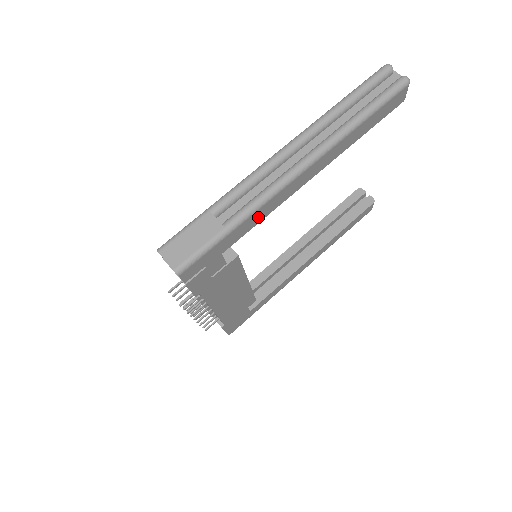
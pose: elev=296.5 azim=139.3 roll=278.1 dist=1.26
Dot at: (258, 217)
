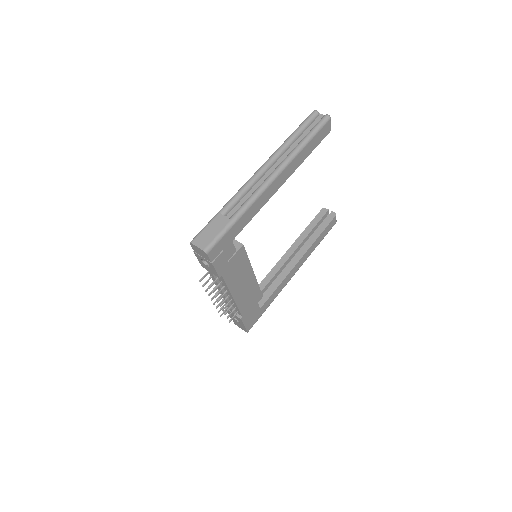
Dot at: (251, 213)
